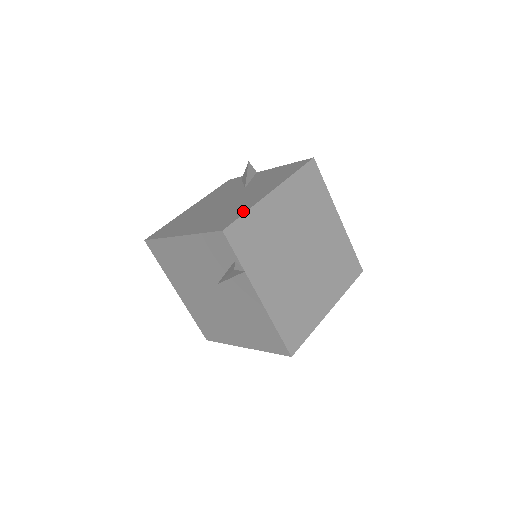
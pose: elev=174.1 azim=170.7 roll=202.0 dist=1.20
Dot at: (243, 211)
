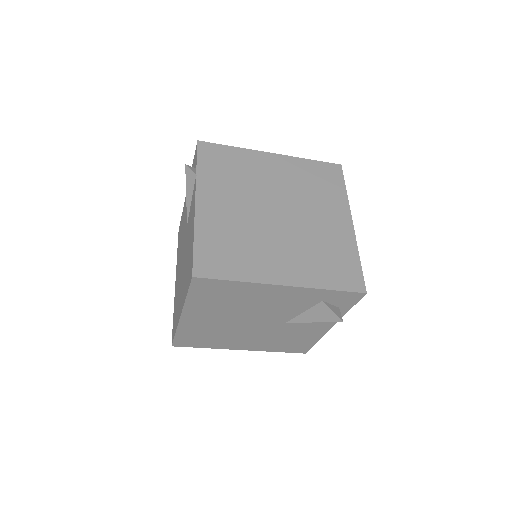
Dot at: (232, 150)
